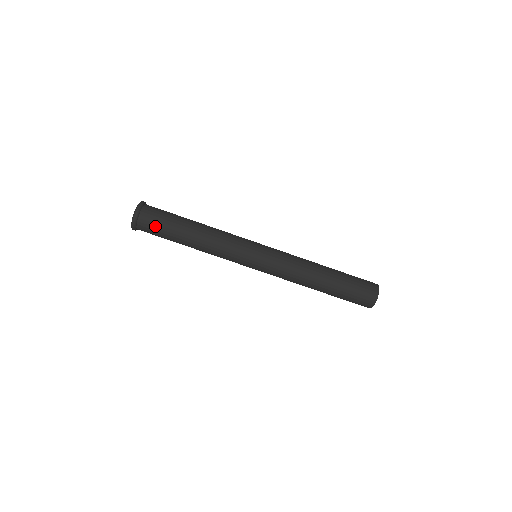
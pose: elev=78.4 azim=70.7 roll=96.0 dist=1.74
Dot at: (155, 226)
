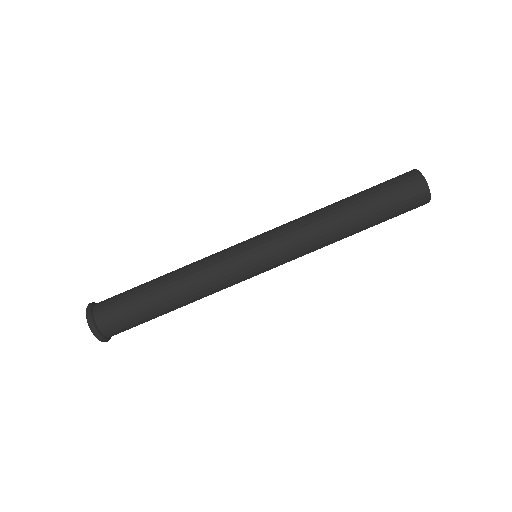
Dot at: (128, 327)
